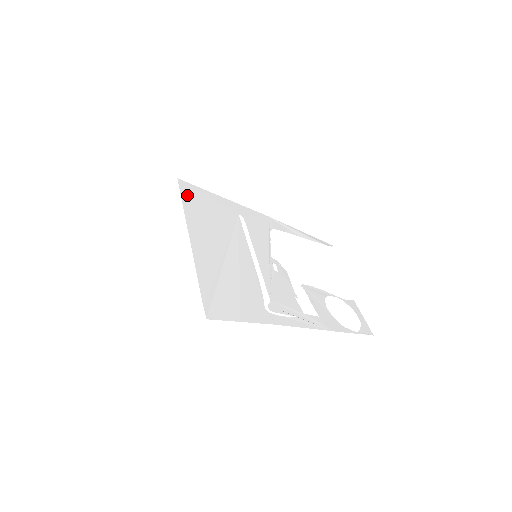
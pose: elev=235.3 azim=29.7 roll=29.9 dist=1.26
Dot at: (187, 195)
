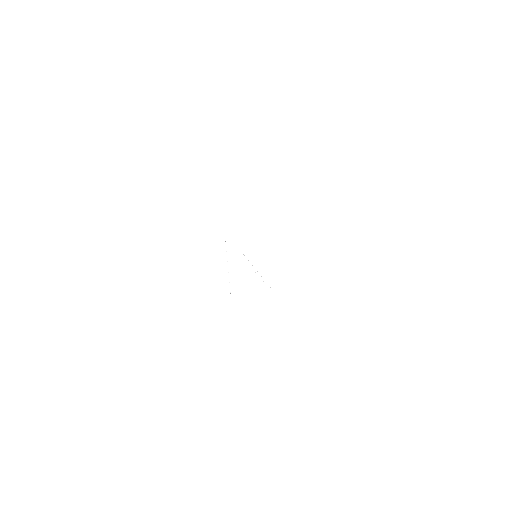
Dot at: occluded
